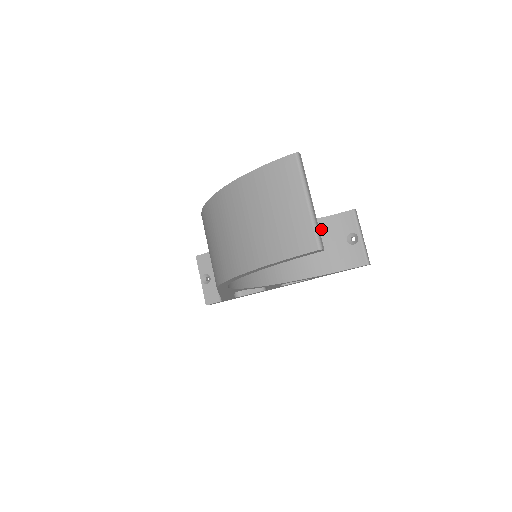
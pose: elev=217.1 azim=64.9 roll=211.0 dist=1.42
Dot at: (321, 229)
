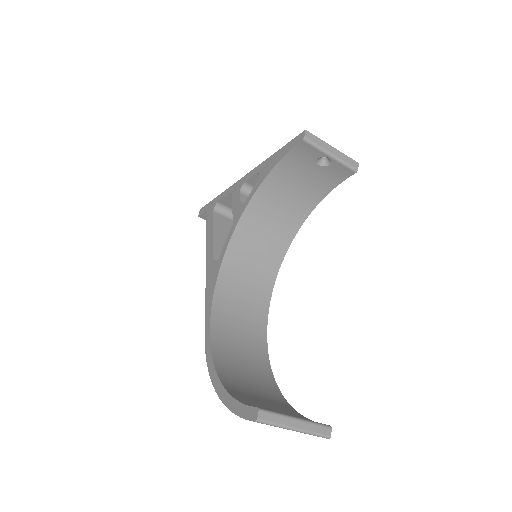
Dot at: (286, 172)
